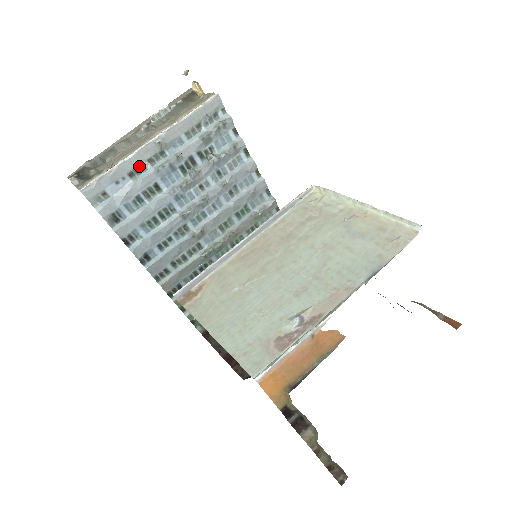
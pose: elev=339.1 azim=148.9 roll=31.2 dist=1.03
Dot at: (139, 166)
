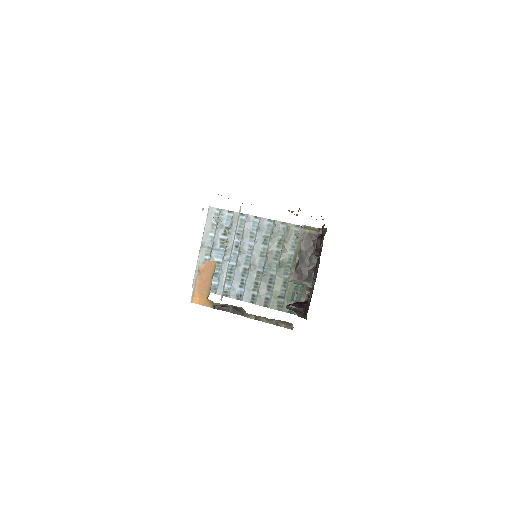
Dot at: (204, 261)
